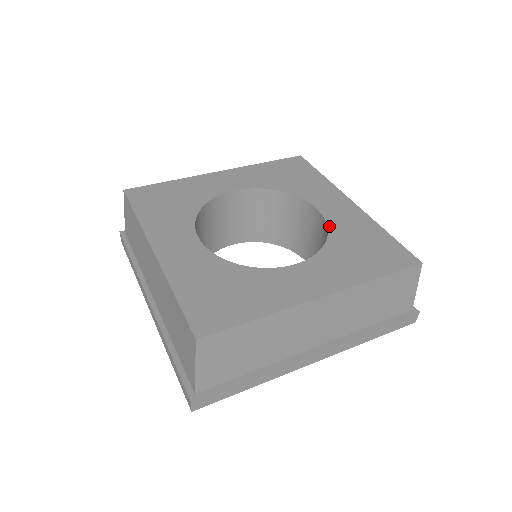
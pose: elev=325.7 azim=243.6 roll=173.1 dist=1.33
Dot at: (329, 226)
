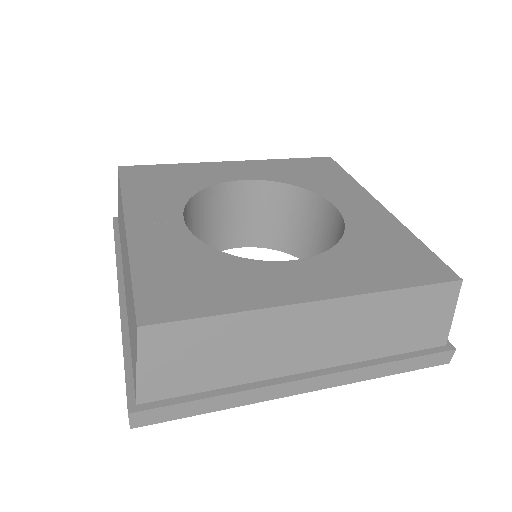
Dot at: (347, 226)
